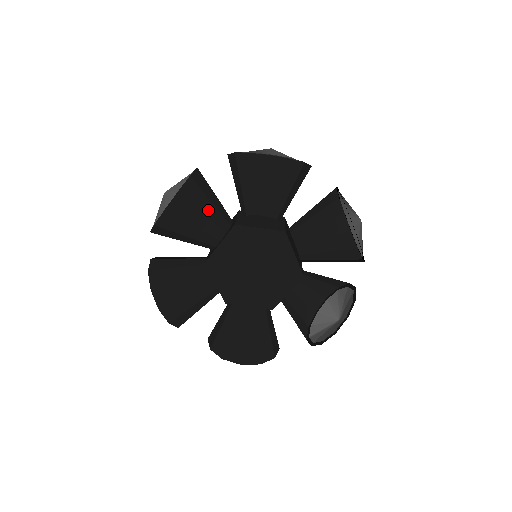
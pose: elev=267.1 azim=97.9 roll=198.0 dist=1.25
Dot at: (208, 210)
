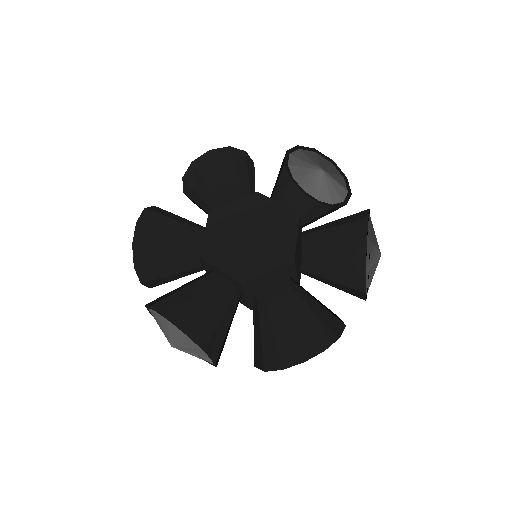
Dot at: (242, 179)
